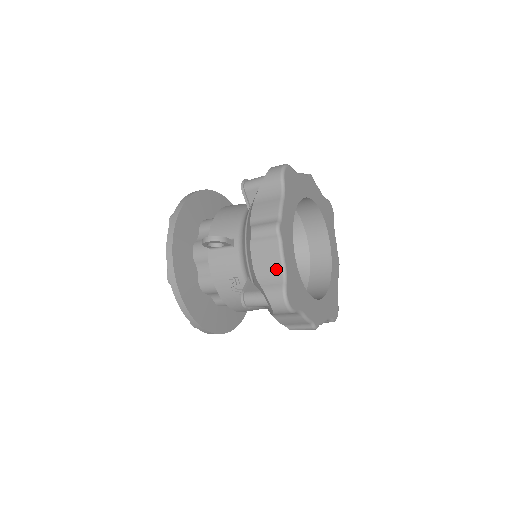
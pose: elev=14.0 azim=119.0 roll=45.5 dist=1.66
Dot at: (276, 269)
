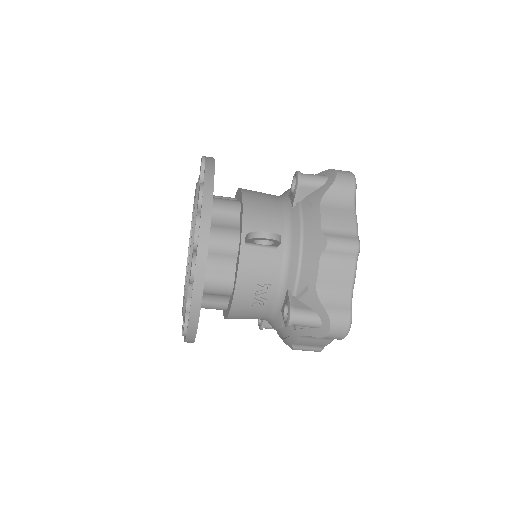
Dot at: (344, 290)
